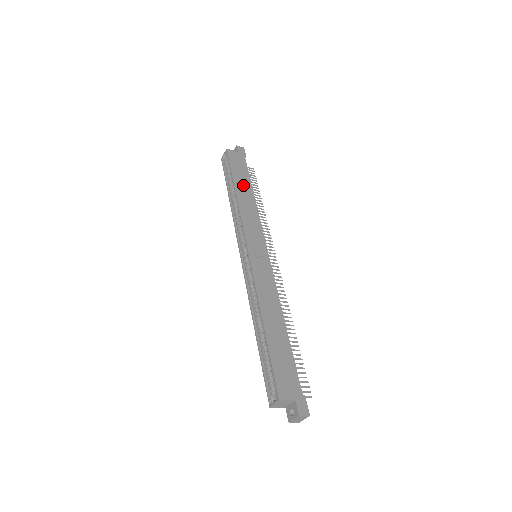
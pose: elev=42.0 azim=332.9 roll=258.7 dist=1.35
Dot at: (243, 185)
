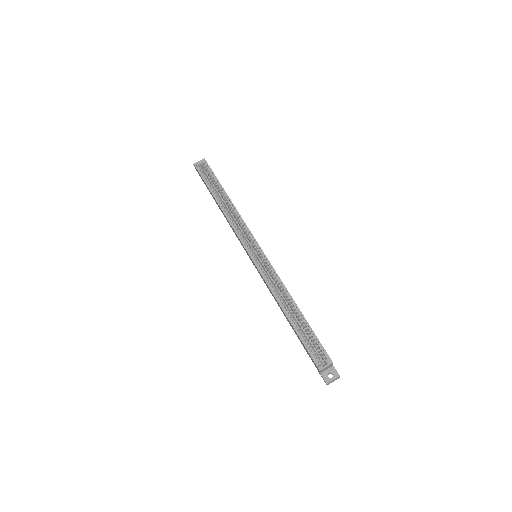
Dot at: occluded
